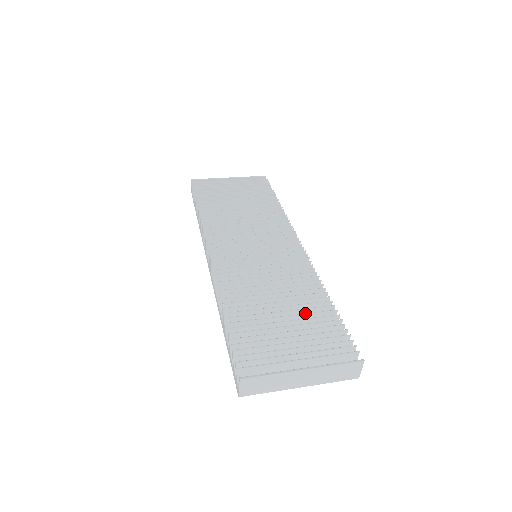
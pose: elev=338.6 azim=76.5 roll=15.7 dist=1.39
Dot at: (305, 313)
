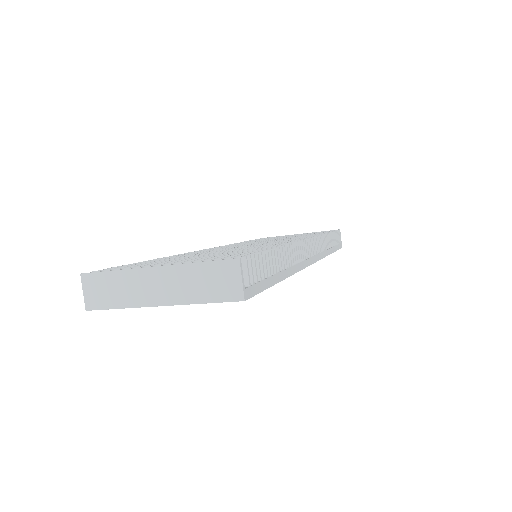
Dot at: (230, 252)
